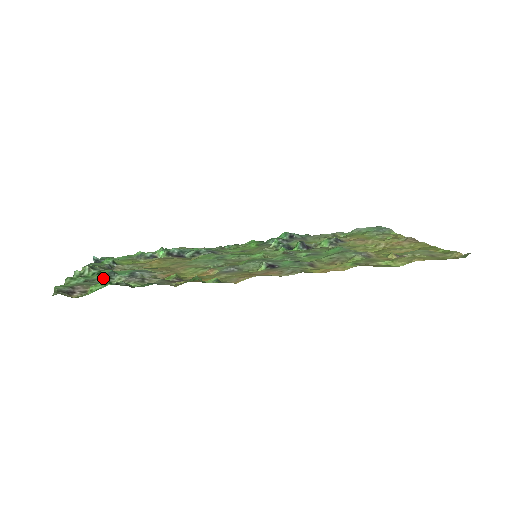
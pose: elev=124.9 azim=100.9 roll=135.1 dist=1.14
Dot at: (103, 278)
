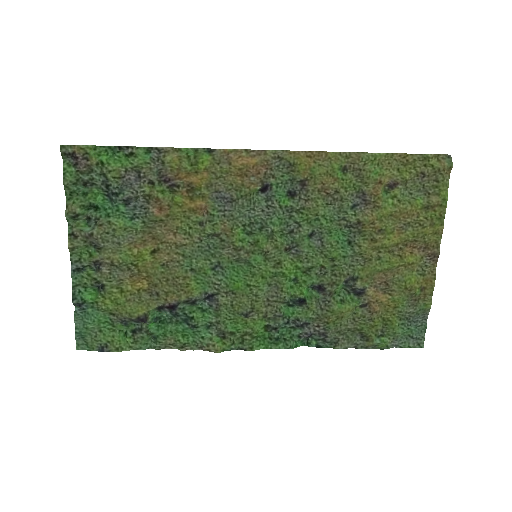
Dot at: (102, 185)
